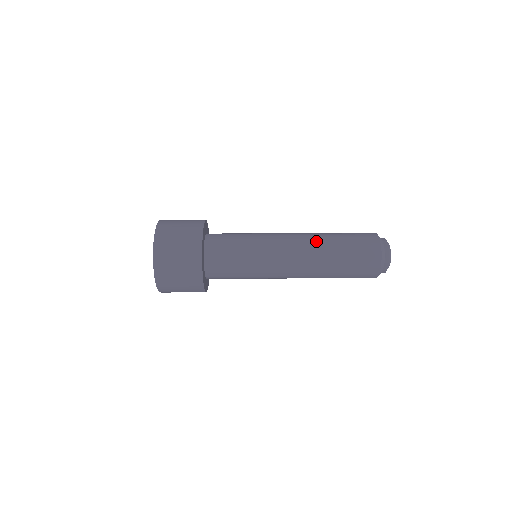
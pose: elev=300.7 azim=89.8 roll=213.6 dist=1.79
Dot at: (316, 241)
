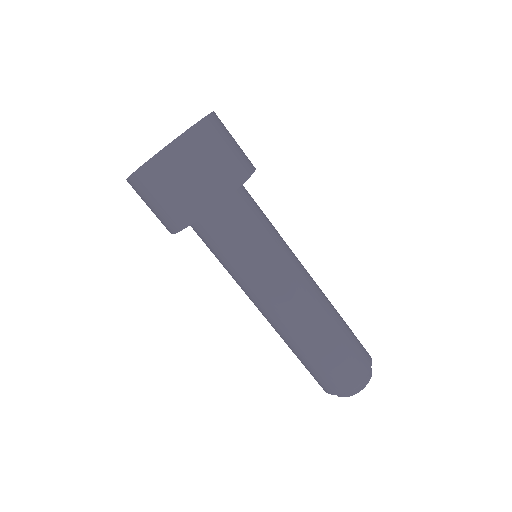
Dot at: (312, 325)
